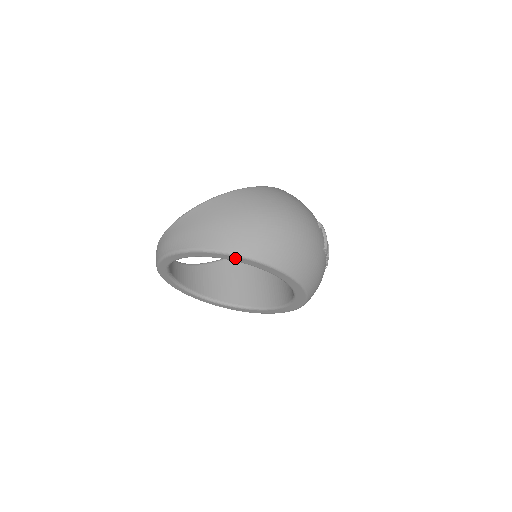
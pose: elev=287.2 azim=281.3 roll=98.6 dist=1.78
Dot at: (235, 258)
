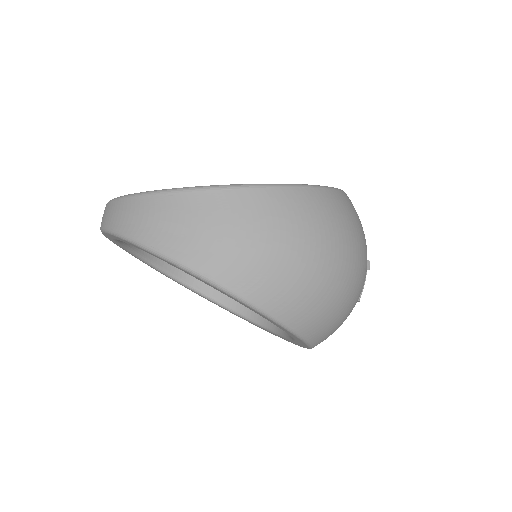
Dot at: (250, 308)
